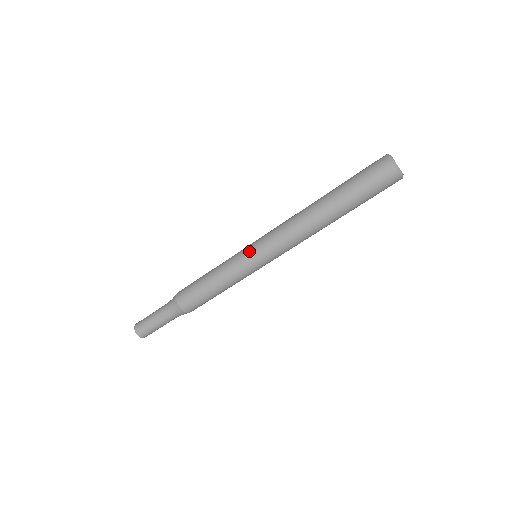
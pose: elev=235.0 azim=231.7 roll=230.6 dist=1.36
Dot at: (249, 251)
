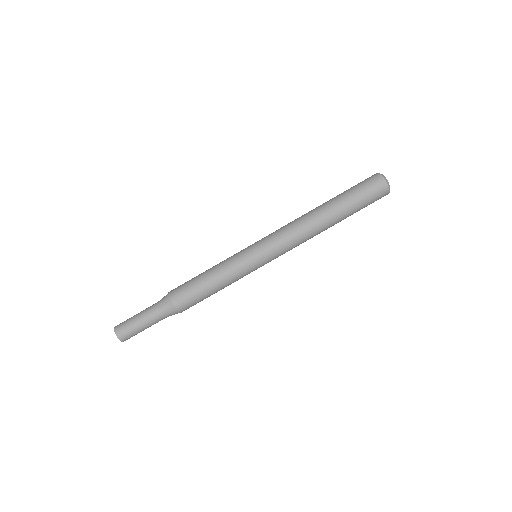
Dot at: (250, 245)
